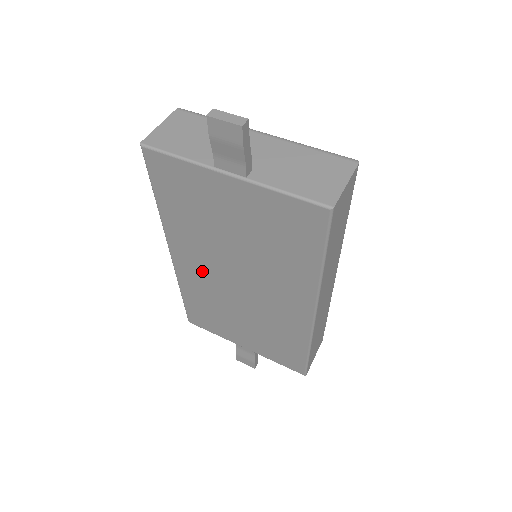
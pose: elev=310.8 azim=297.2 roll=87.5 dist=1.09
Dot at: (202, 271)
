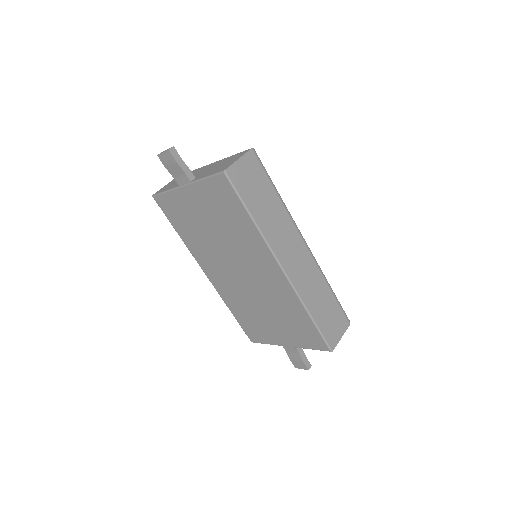
Dot at: (223, 277)
